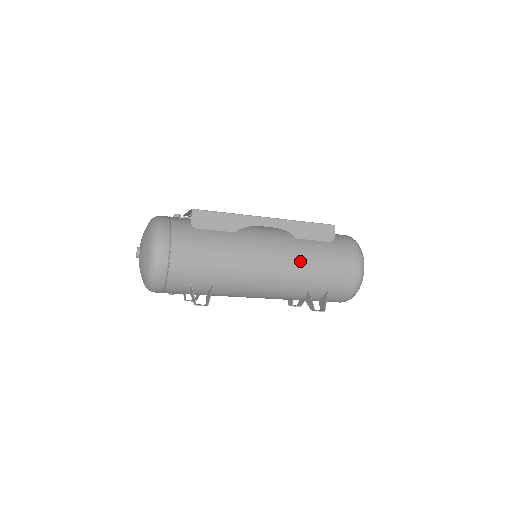
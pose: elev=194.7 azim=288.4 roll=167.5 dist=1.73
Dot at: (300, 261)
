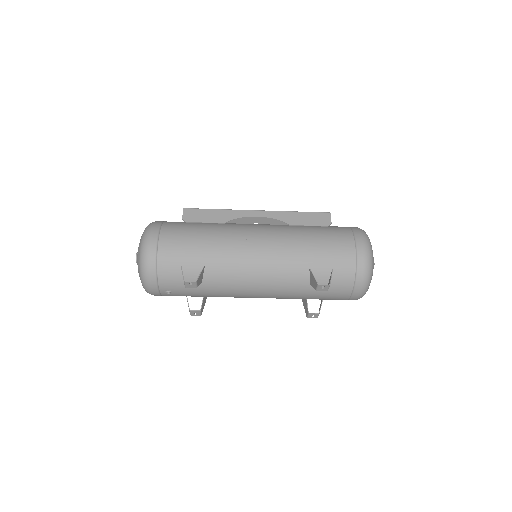
Dot at: (293, 238)
